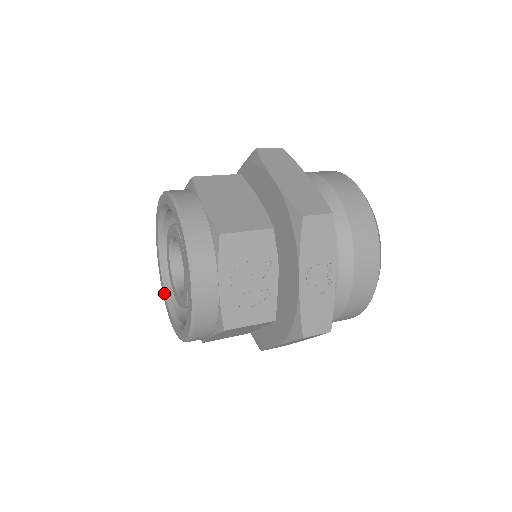
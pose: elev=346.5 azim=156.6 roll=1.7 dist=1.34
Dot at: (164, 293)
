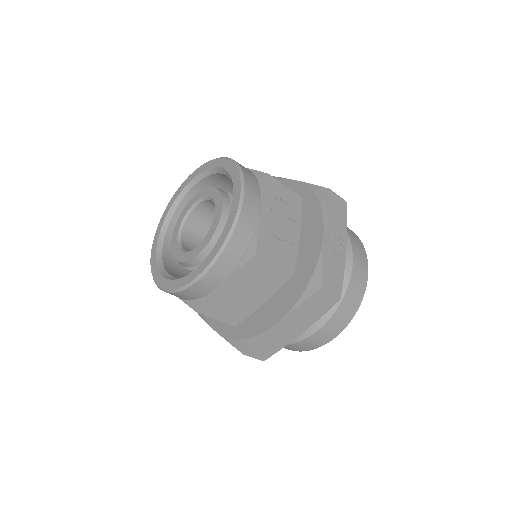
Dot at: (157, 268)
